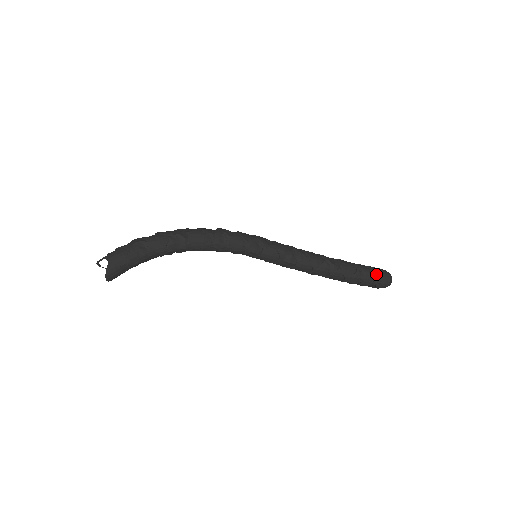
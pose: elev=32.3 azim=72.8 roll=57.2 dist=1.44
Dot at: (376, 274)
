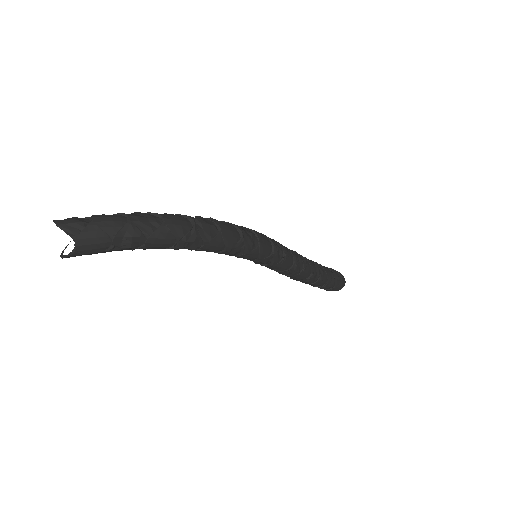
Dot at: (335, 288)
